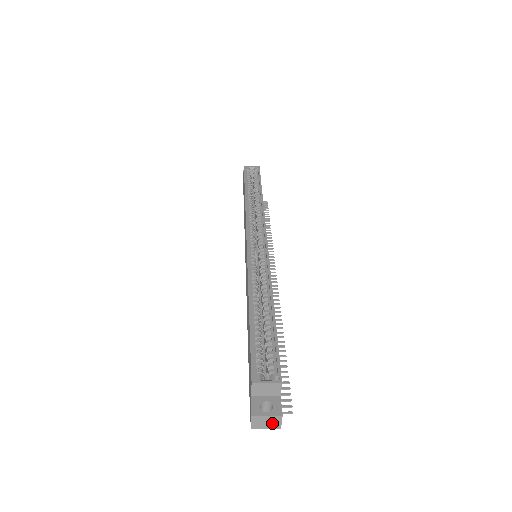
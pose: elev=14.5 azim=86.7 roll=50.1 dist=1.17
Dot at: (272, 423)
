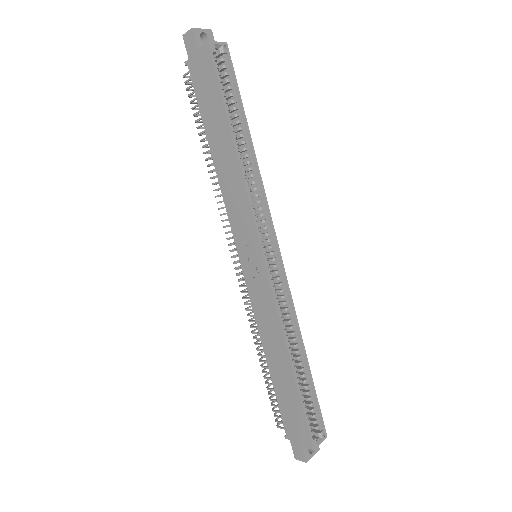
Dot at: (309, 452)
